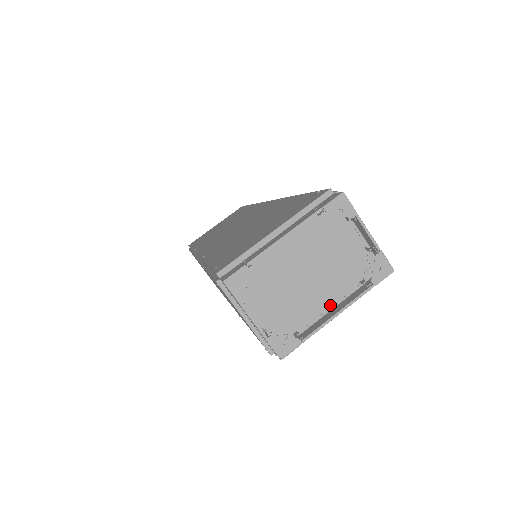
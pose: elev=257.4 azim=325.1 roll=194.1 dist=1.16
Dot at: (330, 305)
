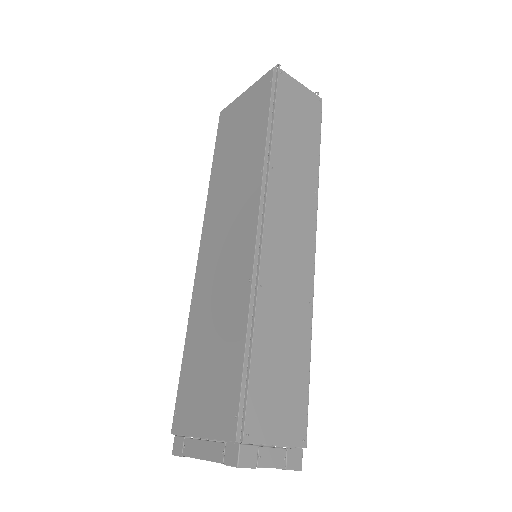
Dot at: occluded
